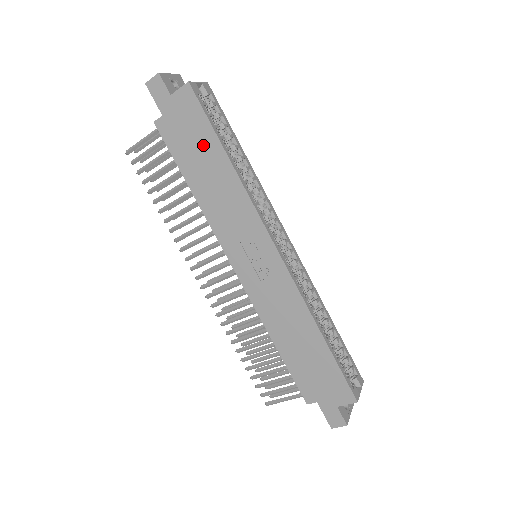
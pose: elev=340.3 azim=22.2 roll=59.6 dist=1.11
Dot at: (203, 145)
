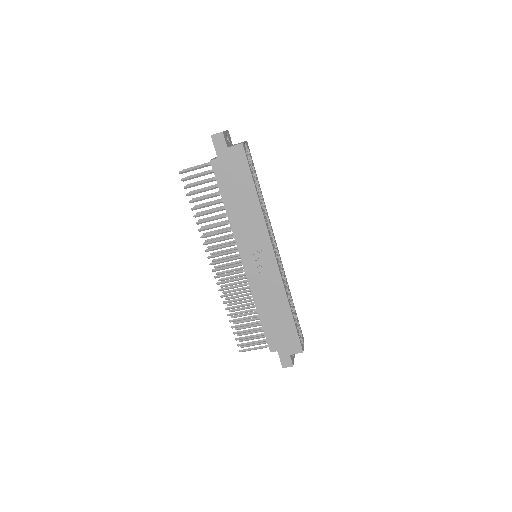
Dot at: (242, 183)
